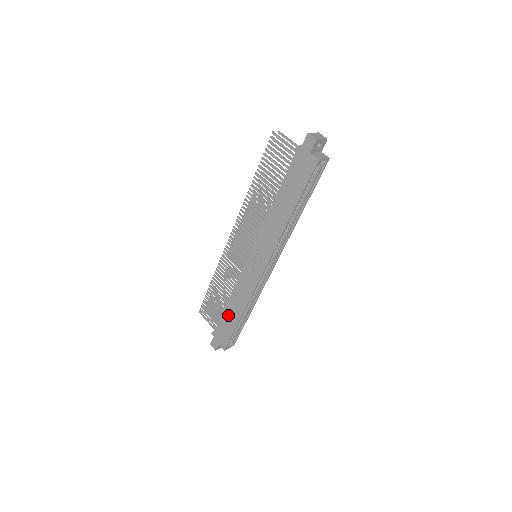
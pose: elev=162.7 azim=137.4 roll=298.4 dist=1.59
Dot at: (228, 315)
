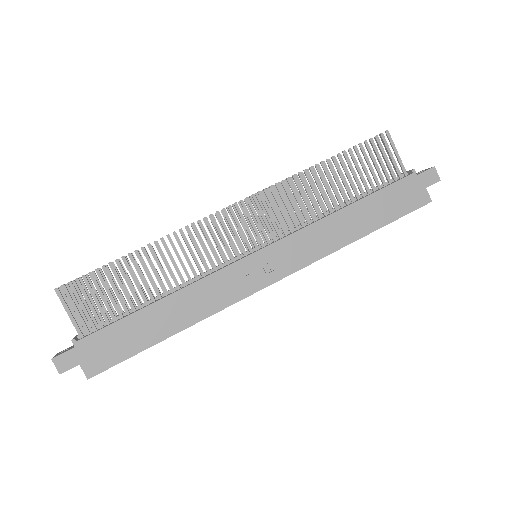
Dot at: (145, 322)
